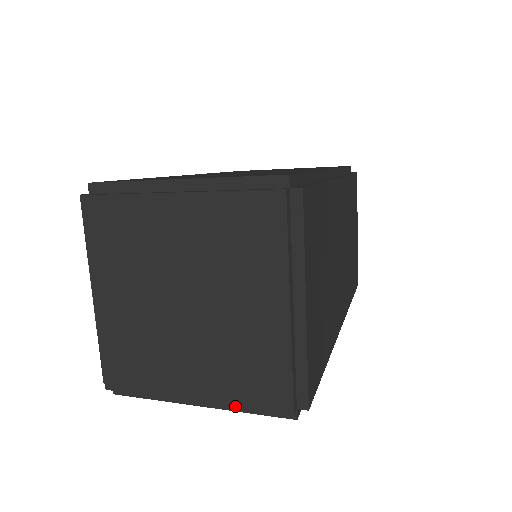
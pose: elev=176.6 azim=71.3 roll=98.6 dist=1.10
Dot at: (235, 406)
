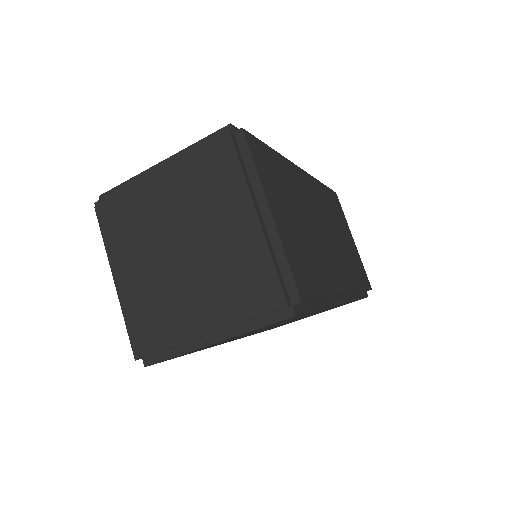
Dot at: (240, 322)
